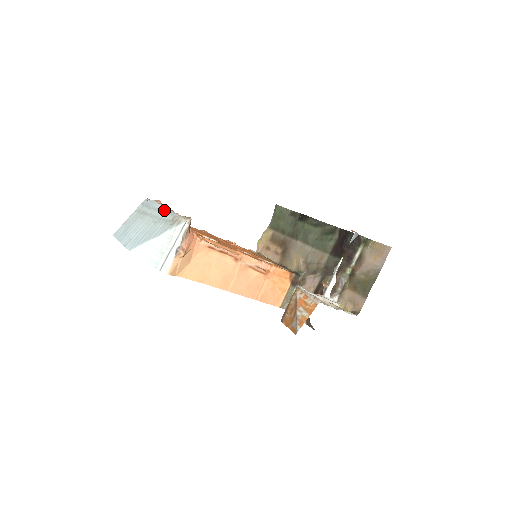
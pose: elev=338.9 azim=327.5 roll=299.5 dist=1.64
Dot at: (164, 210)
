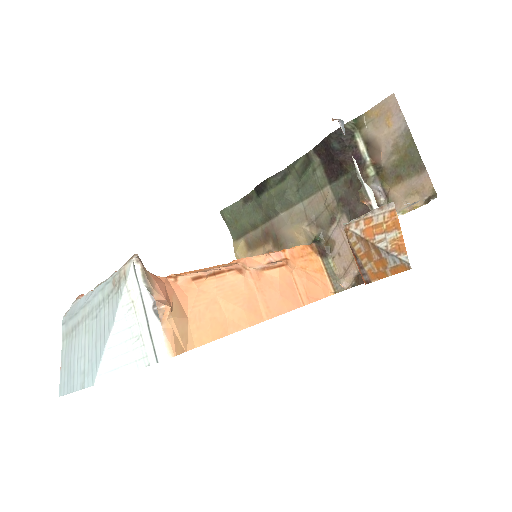
Dot at: (94, 292)
